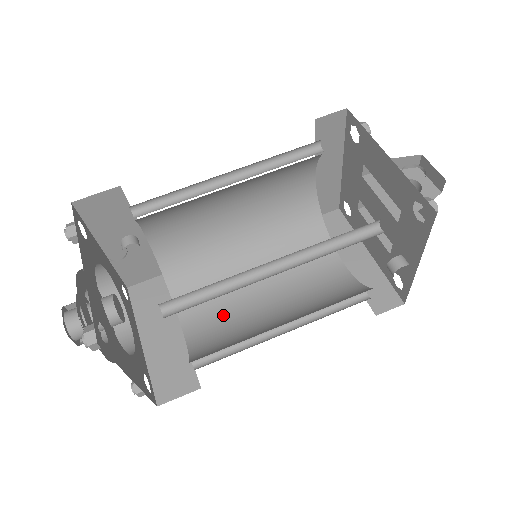
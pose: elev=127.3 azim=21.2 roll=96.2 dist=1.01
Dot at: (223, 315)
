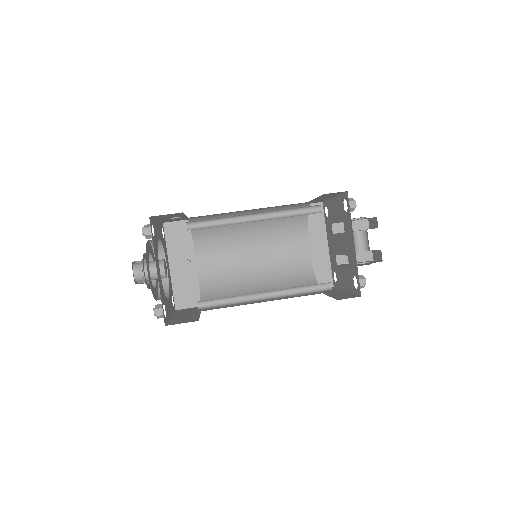
Dot at: occluded
